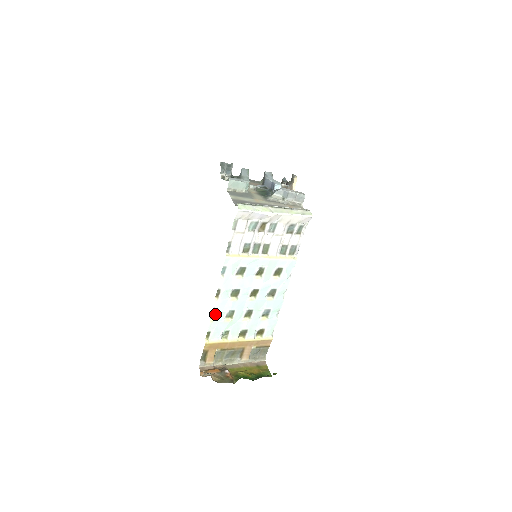
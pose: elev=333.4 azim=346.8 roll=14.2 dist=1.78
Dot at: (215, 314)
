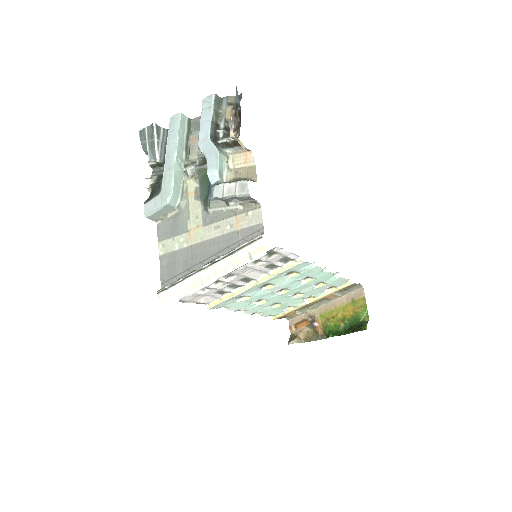
Dot at: (257, 312)
